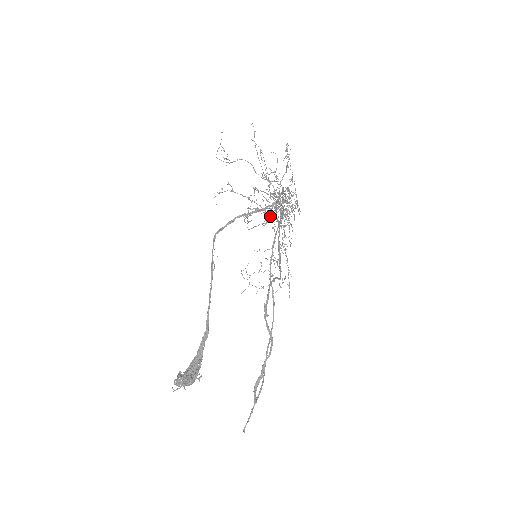
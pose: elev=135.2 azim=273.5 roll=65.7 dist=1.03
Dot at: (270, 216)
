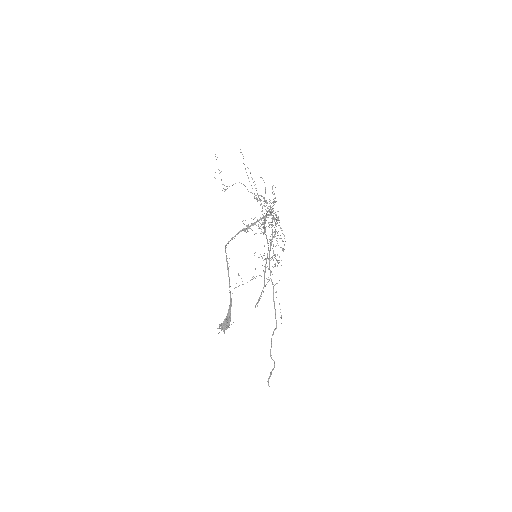
Dot at: (263, 224)
